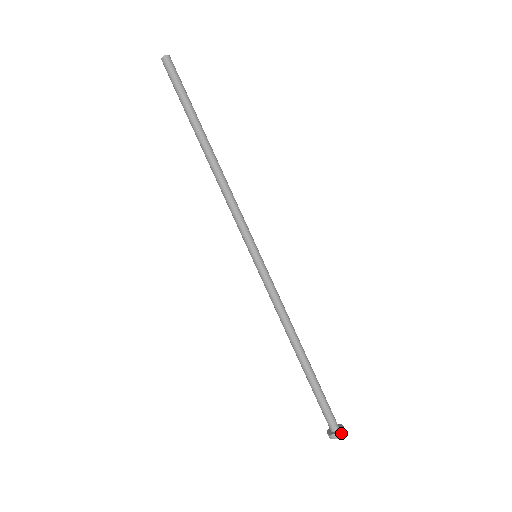
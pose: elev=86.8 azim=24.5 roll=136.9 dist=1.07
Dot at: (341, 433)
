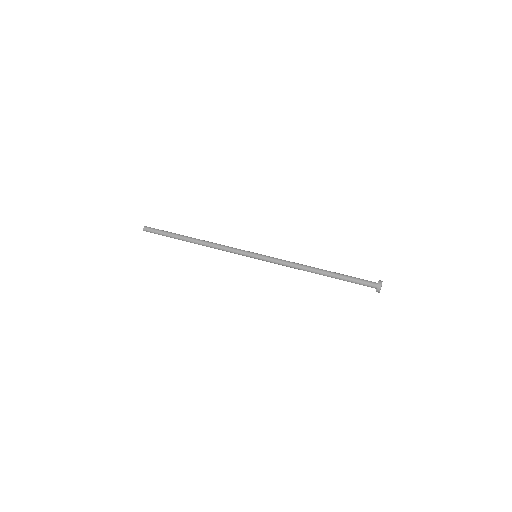
Dot at: (380, 283)
